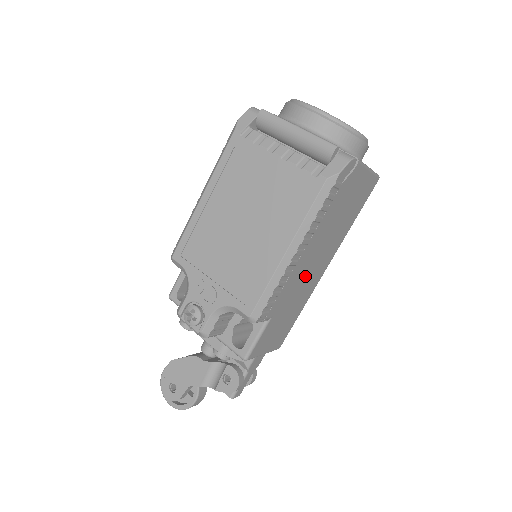
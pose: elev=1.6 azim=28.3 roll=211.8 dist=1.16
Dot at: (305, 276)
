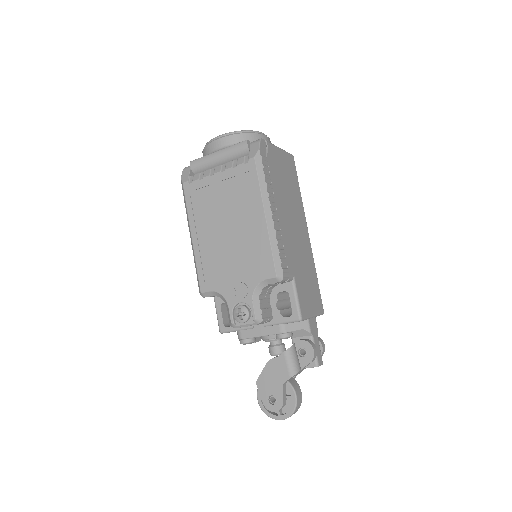
Dot at: (295, 238)
